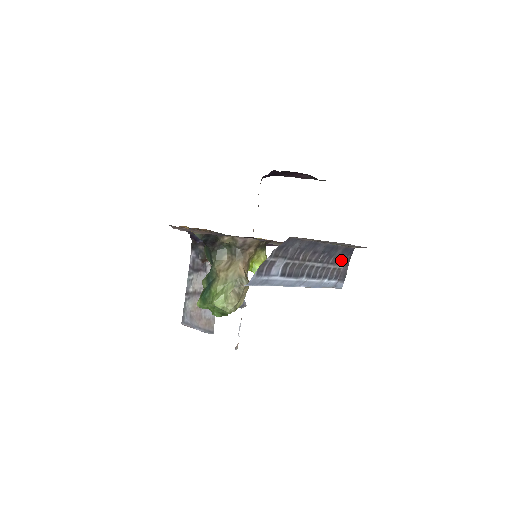
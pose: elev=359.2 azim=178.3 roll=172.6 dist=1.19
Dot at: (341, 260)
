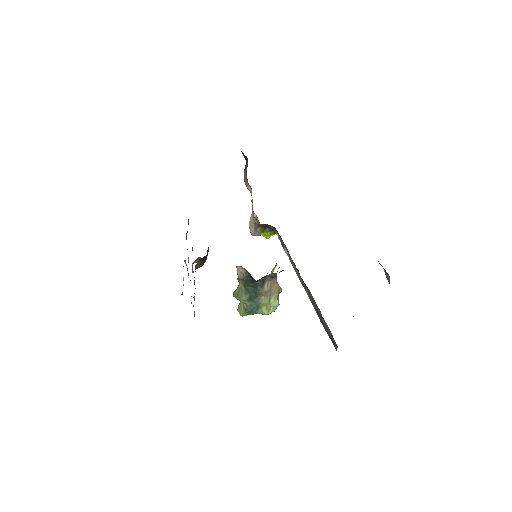
Dot at: occluded
